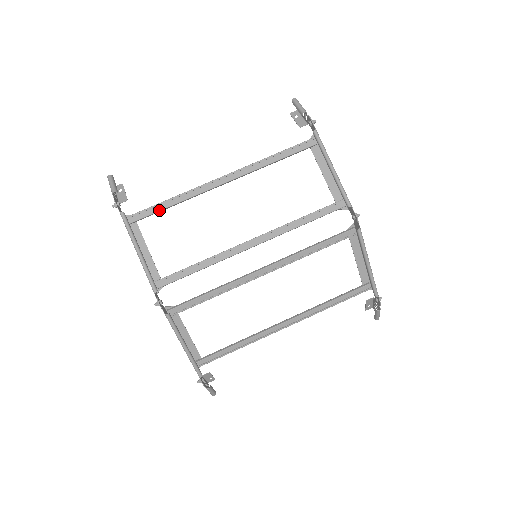
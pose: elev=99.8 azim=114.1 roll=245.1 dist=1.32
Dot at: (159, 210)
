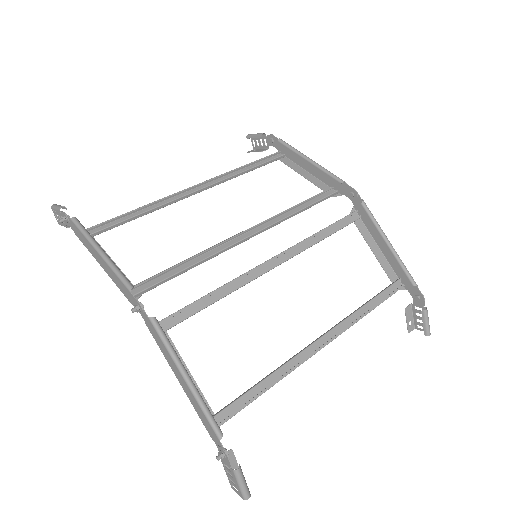
Dot at: (123, 220)
